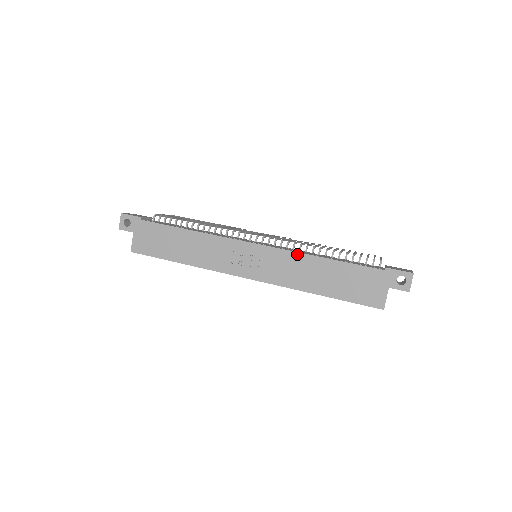
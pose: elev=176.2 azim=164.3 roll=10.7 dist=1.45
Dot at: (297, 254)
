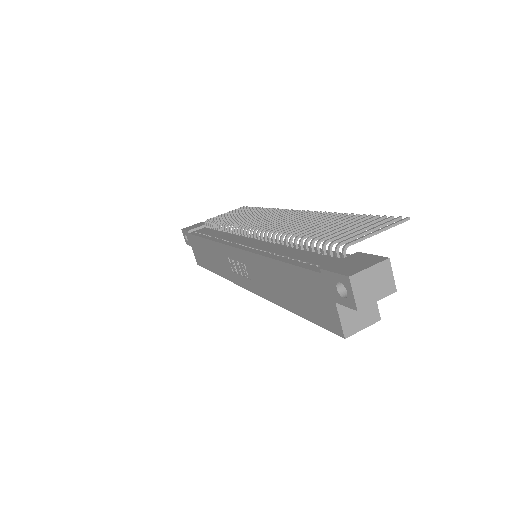
Dot at: (256, 256)
